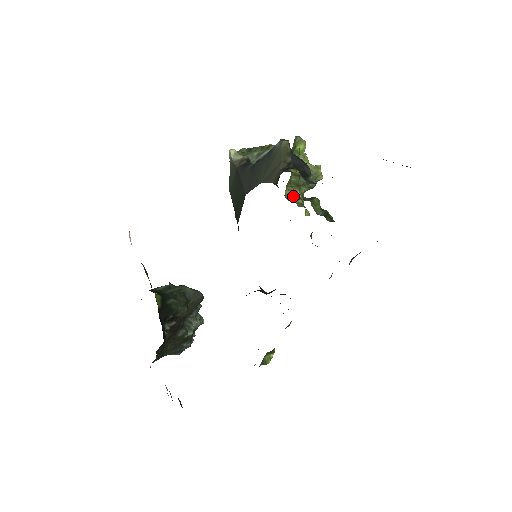
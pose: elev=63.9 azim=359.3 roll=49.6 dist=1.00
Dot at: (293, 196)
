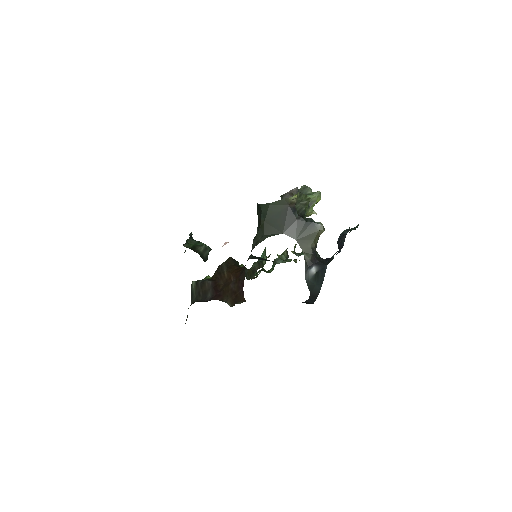
Dot at: occluded
